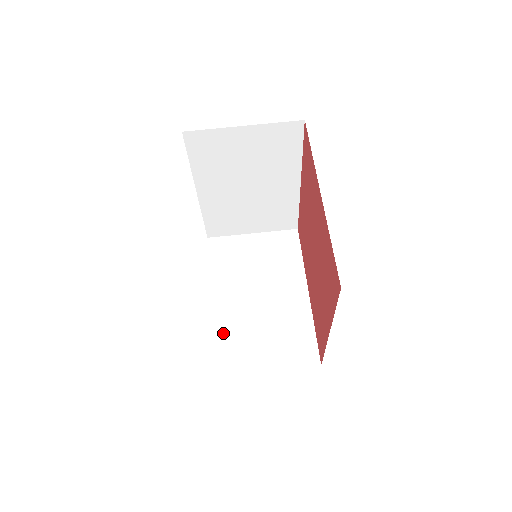
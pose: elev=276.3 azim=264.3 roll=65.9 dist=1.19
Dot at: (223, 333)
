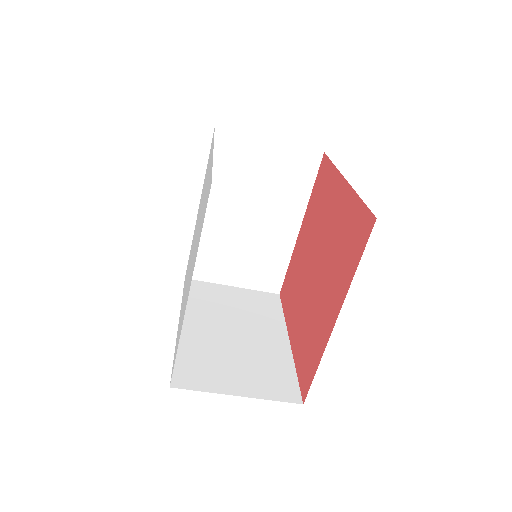
Dot at: (204, 245)
